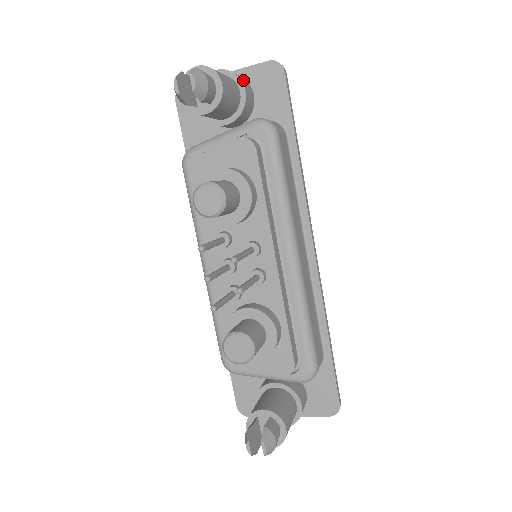
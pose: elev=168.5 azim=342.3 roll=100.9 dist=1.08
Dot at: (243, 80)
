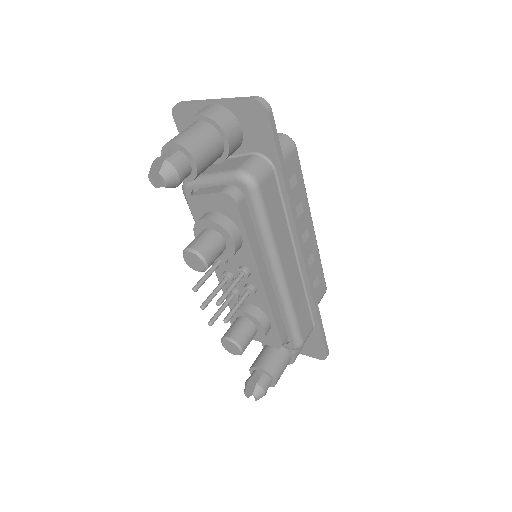
Dot at: (226, 123)
